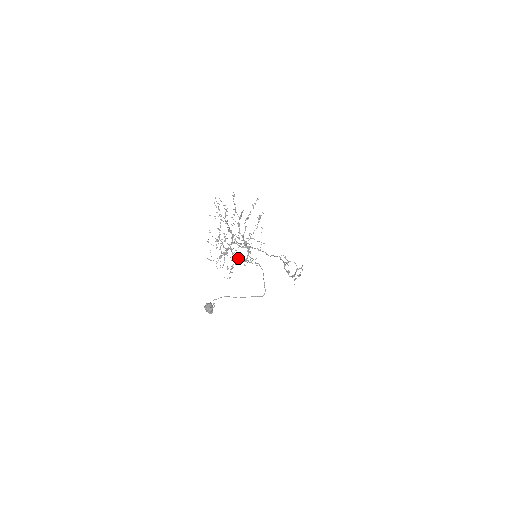
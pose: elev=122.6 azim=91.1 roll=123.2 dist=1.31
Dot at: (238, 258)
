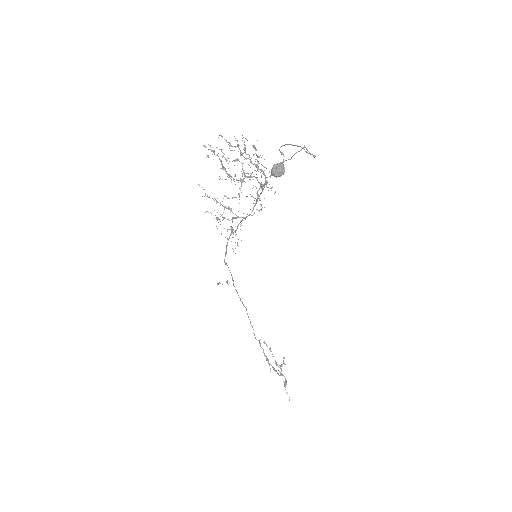
Dot at: occluded
